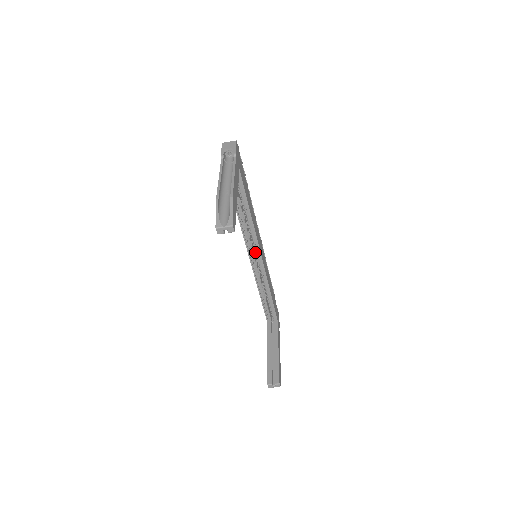
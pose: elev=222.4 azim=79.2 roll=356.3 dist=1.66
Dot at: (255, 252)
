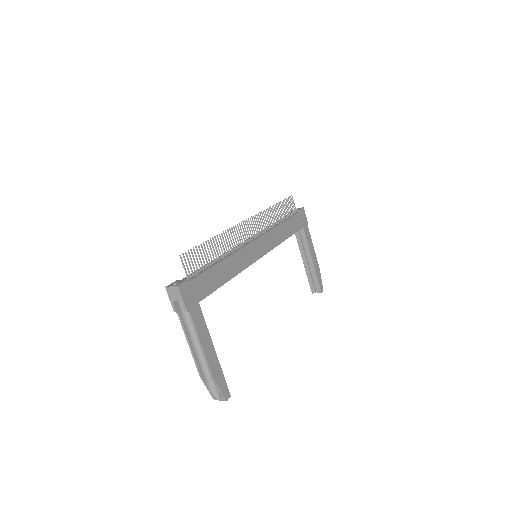
Dot at: occluded
